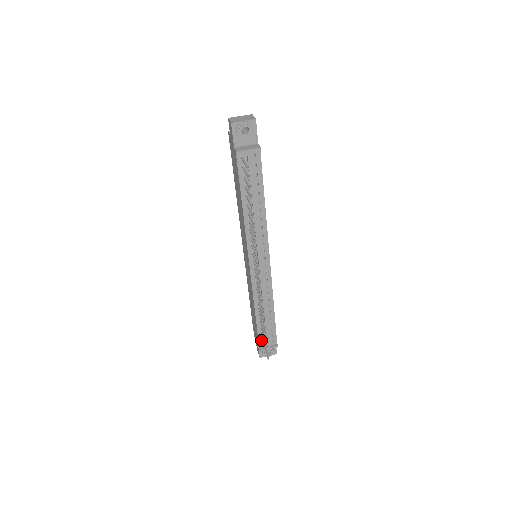
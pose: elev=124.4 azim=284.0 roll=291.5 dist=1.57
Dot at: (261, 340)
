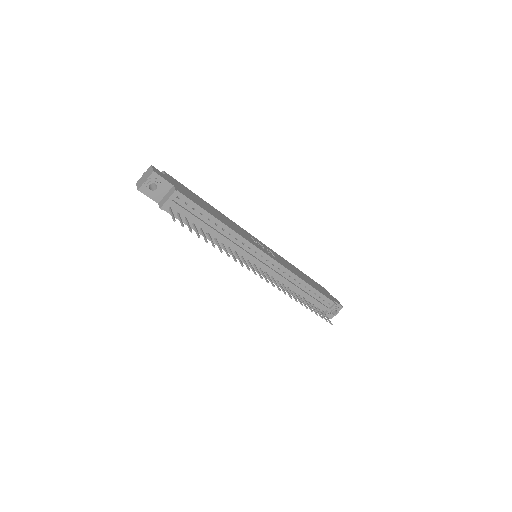
Dot at: (317, 309)
